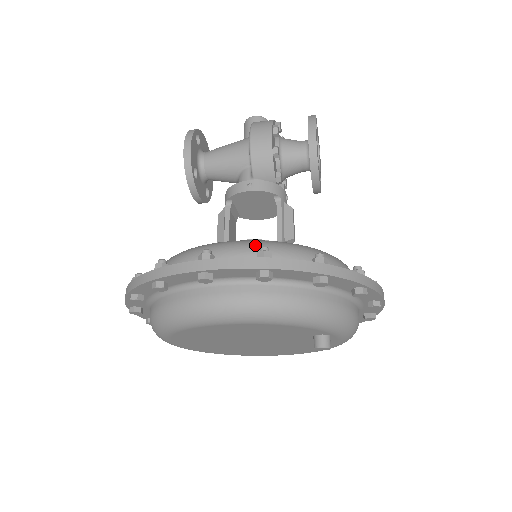
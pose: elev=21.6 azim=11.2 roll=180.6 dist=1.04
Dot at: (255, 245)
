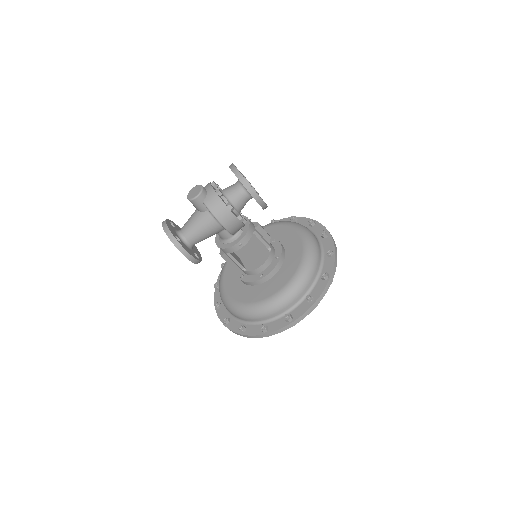
Dot at: (295, 292)
